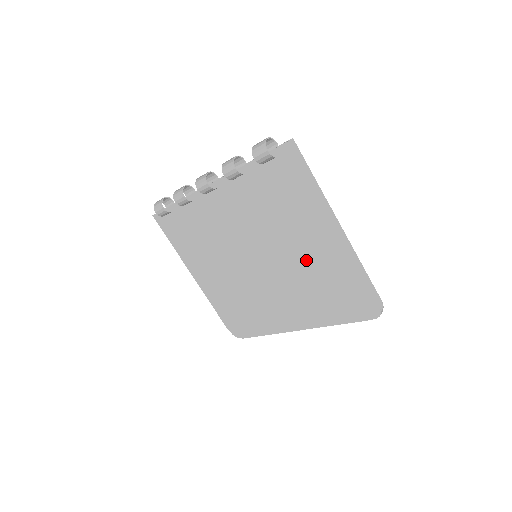
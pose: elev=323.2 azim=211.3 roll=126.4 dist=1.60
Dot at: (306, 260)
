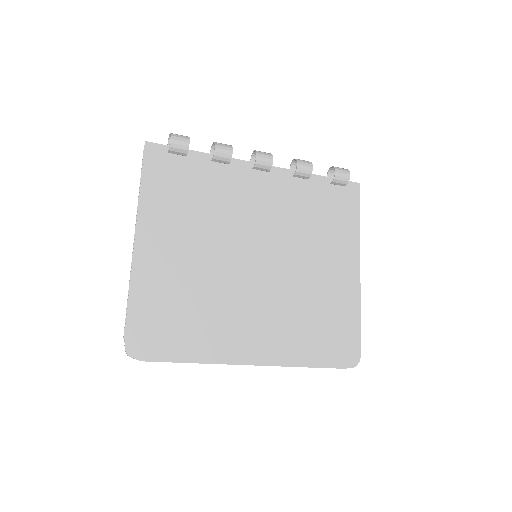
Dot at: (316, 282)
